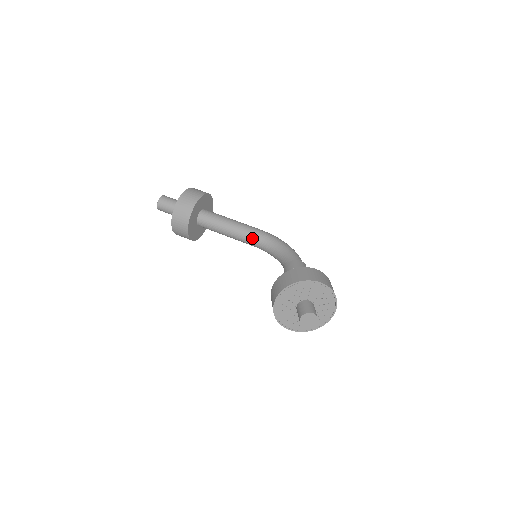
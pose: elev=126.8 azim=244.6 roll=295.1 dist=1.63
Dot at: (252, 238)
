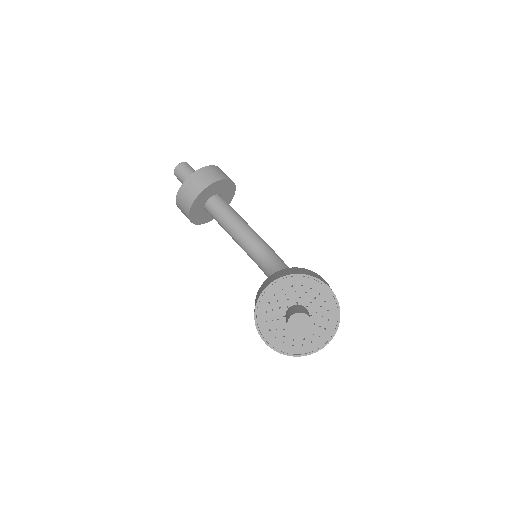
Dot at: (257, 245)
